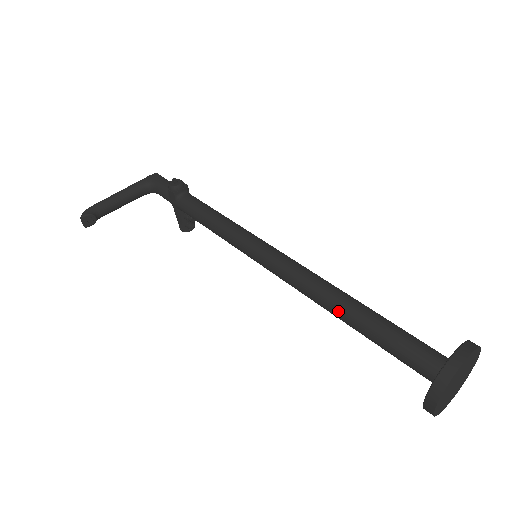
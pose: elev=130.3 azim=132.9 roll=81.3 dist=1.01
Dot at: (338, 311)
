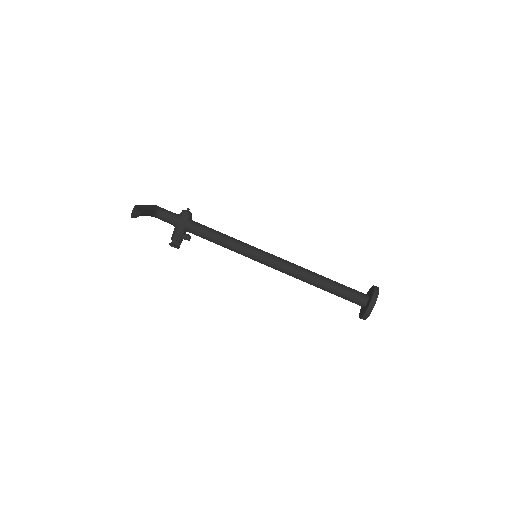
Dot at: (316, 278)
